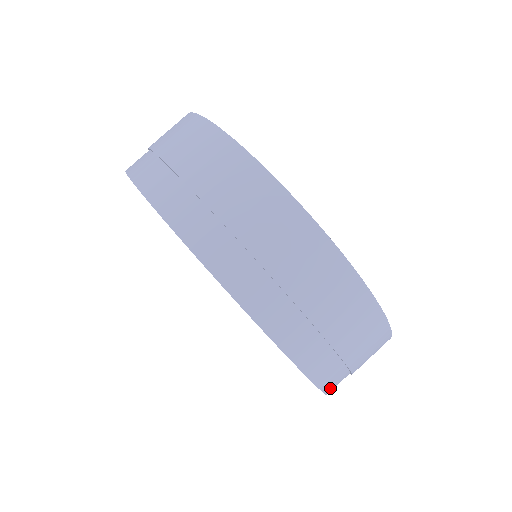
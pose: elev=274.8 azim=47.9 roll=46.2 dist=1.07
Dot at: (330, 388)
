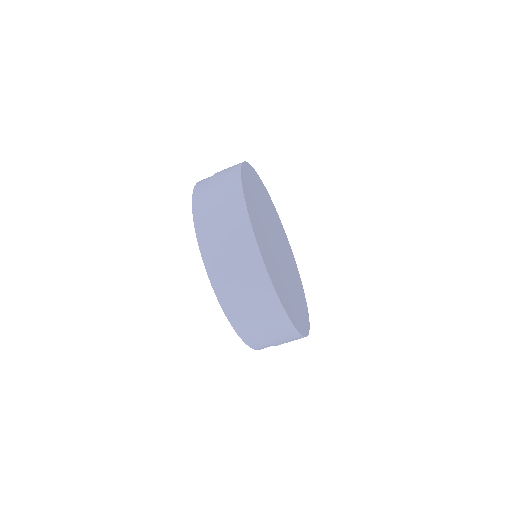
Dot at: occluded
